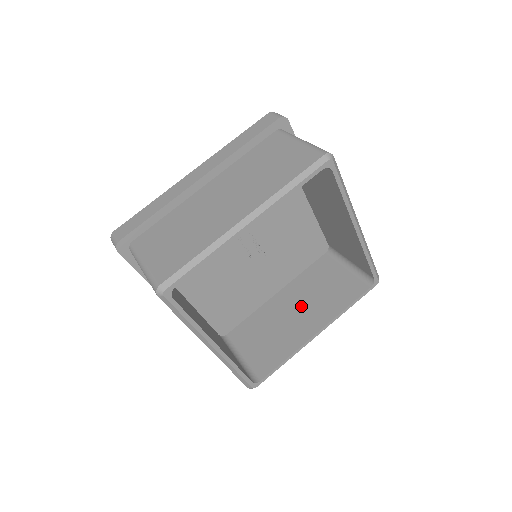
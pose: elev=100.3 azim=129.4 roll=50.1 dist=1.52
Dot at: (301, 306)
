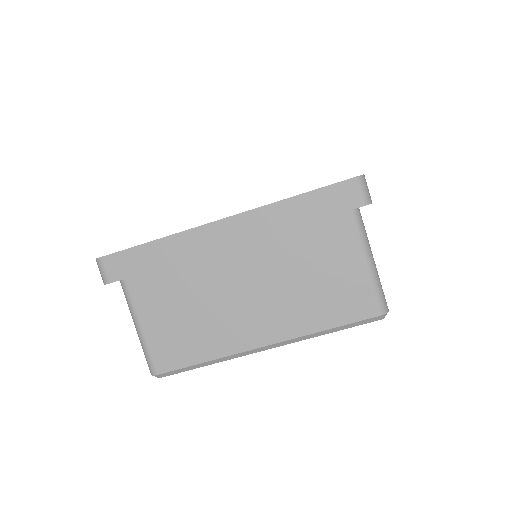
Dot at: occluded
